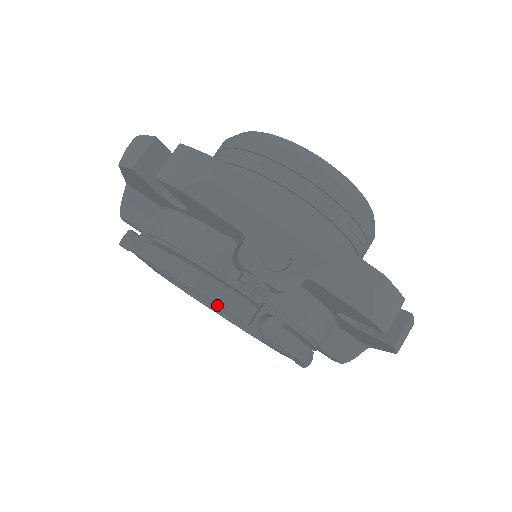
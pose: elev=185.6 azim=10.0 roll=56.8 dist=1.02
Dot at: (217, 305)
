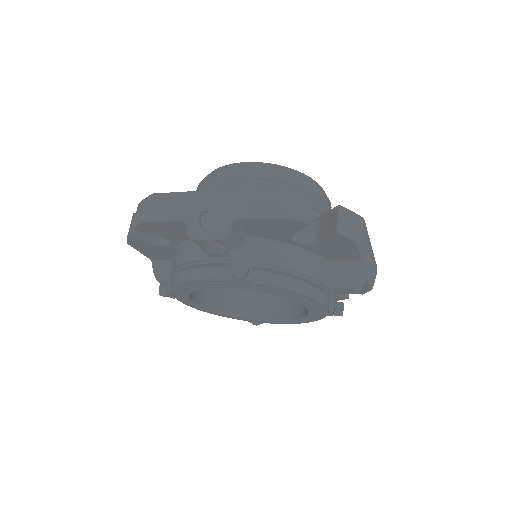
Dot at: (212, 283)
